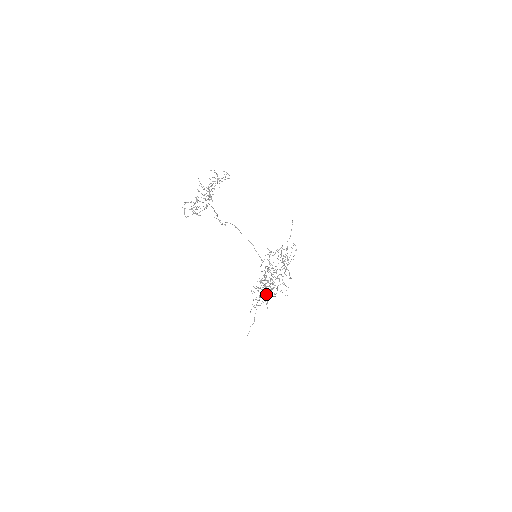
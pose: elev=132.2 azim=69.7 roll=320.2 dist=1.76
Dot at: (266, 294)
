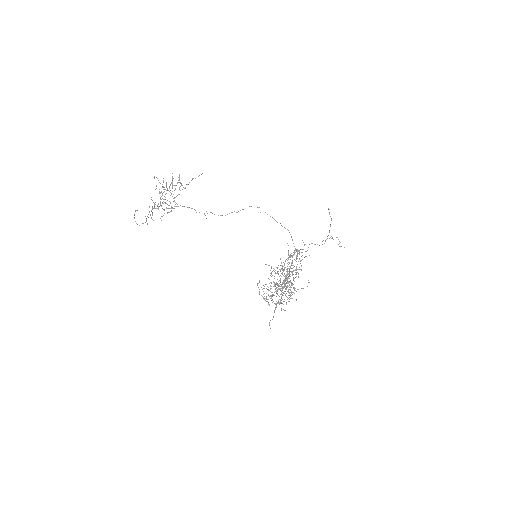
Dot at: occluded
